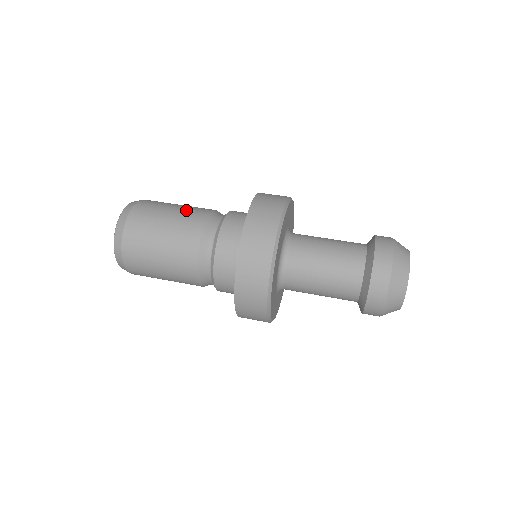
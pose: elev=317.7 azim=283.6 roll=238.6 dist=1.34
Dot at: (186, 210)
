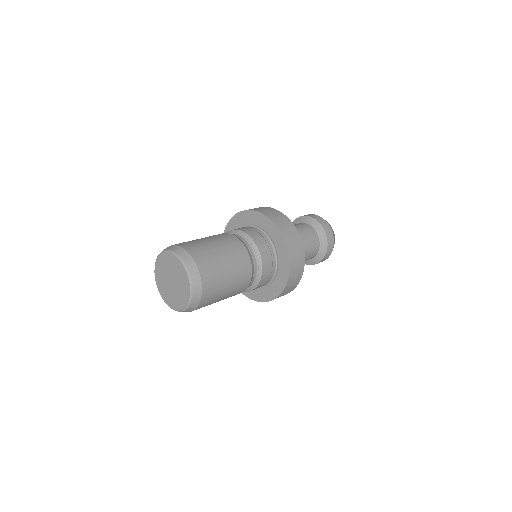
Dot at: (210, 236)
